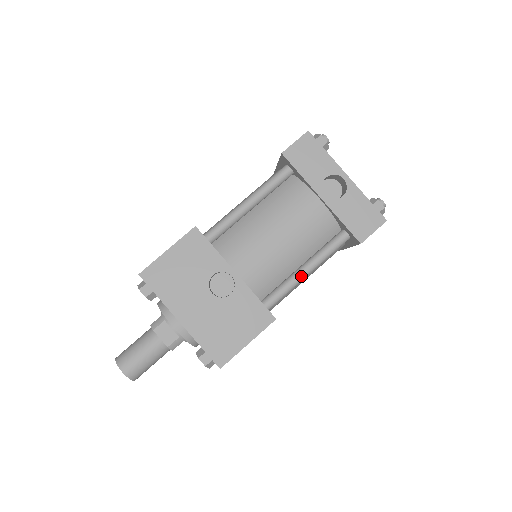
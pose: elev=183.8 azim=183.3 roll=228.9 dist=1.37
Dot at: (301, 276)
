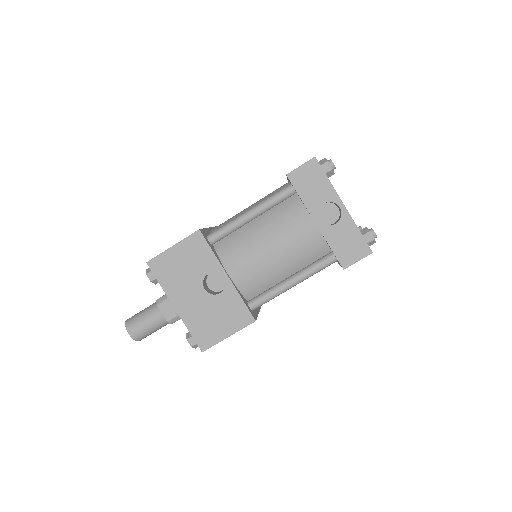
Dot at: (286, 287)
